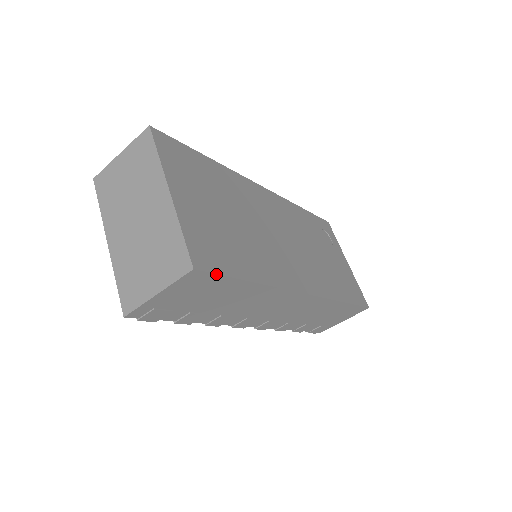
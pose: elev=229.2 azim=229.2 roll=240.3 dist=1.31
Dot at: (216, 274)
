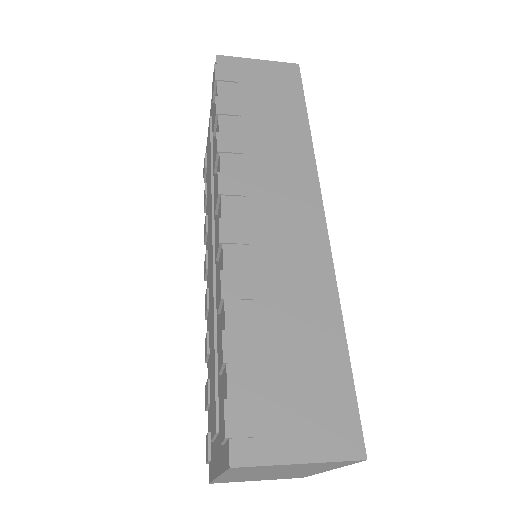
Dot at: occluded
